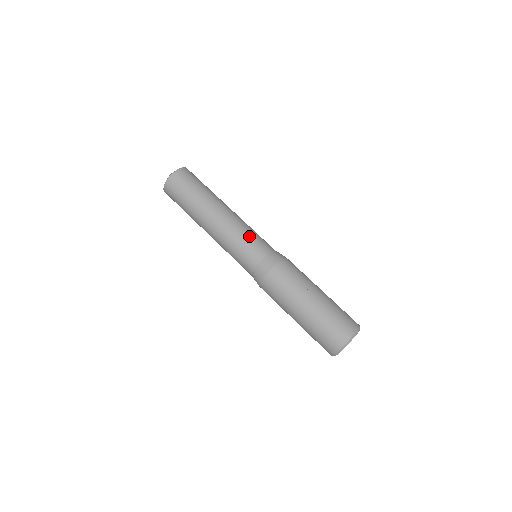
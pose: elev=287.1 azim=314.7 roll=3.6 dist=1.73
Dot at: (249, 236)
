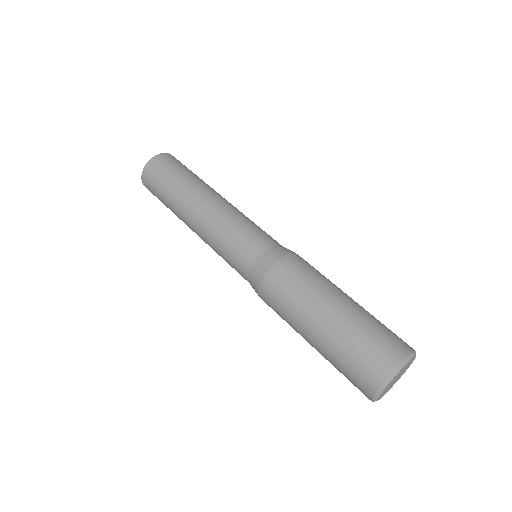
Dot at: (250, 223)
